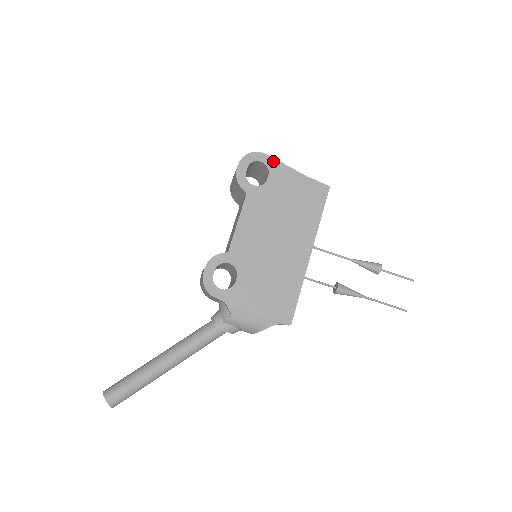
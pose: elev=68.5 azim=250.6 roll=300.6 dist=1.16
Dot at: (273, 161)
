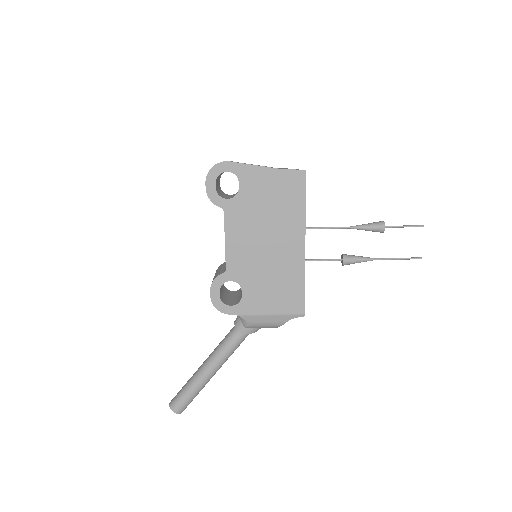
Dot at: (239, 166)
